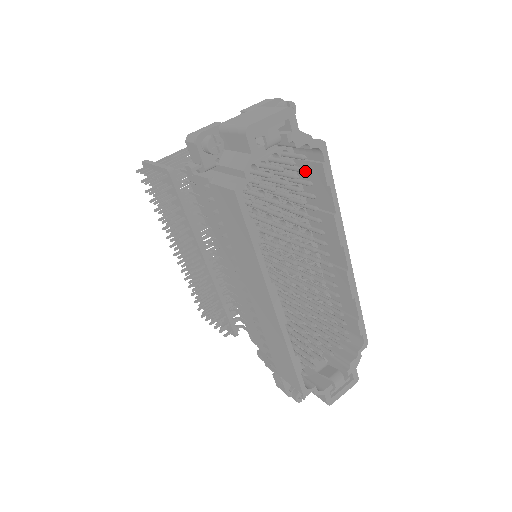
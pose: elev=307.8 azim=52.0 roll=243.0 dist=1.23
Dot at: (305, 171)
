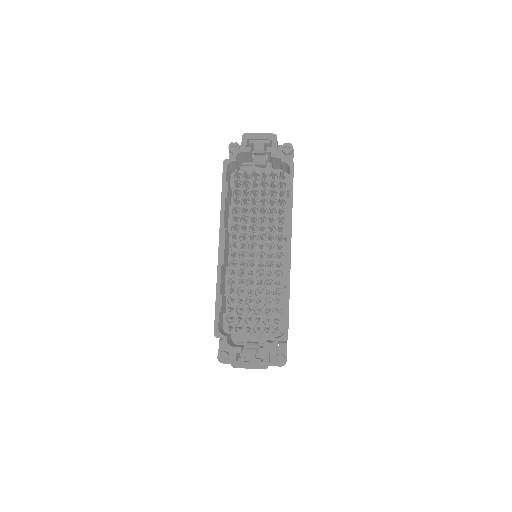
Dot at: (280, 180)
